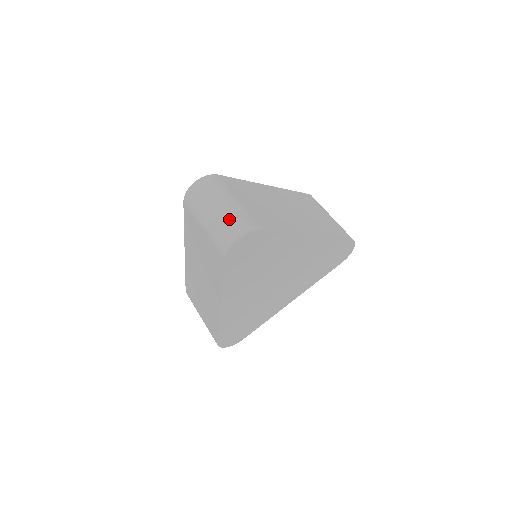
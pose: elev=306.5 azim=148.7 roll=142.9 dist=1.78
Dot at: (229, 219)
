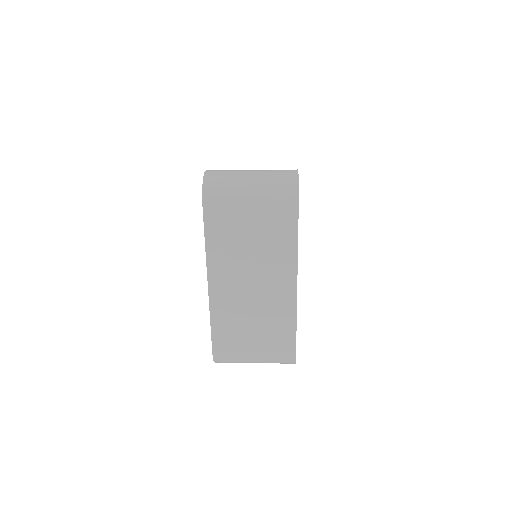
Dot at: (272, 174)
